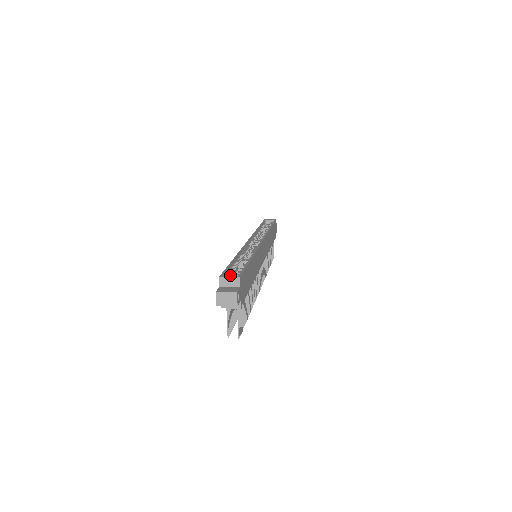
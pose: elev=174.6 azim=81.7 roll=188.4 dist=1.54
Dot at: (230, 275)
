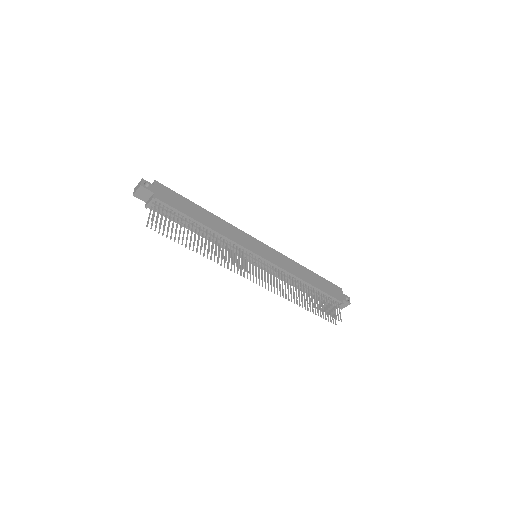
Dot at: occluded
